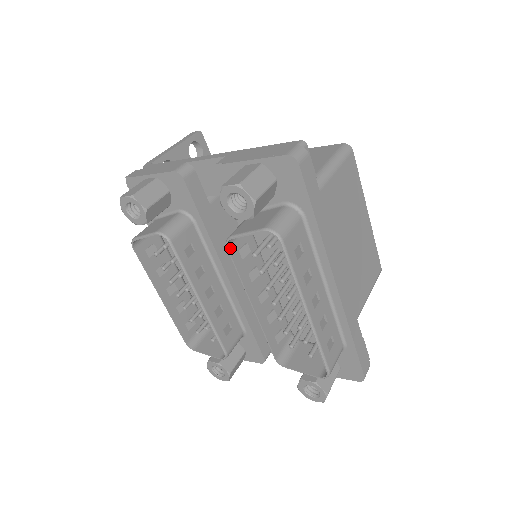
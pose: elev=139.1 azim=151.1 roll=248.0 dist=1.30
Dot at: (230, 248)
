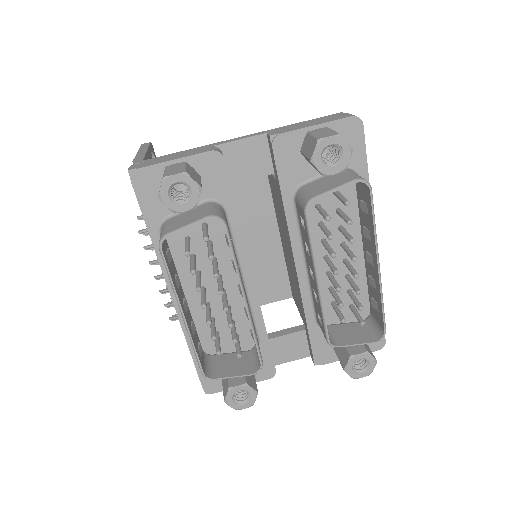
Dot at: (307, 214)
